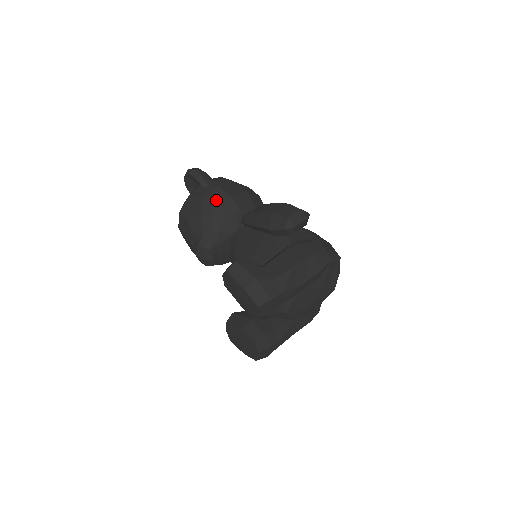
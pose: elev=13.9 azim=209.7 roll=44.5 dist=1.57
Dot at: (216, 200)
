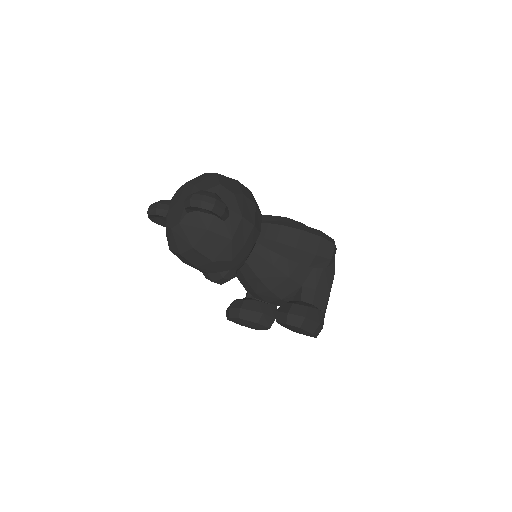
Dot at: (244, 235)
